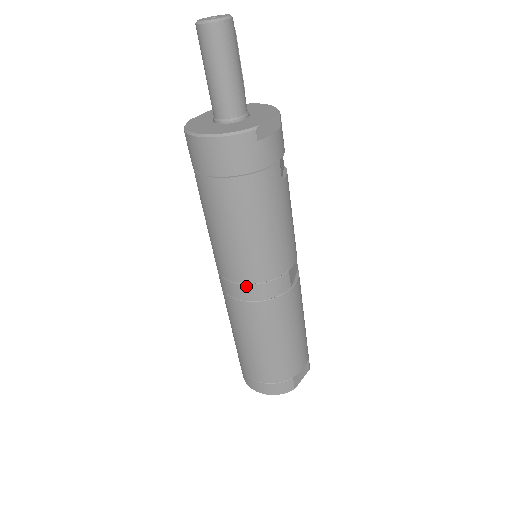
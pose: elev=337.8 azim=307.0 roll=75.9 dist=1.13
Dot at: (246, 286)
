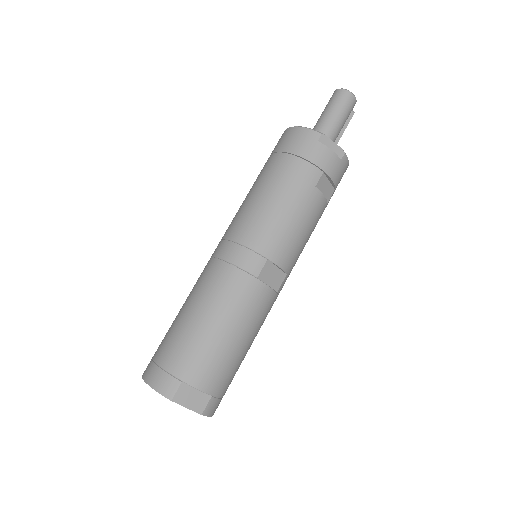
Dot at: (229, 243)
